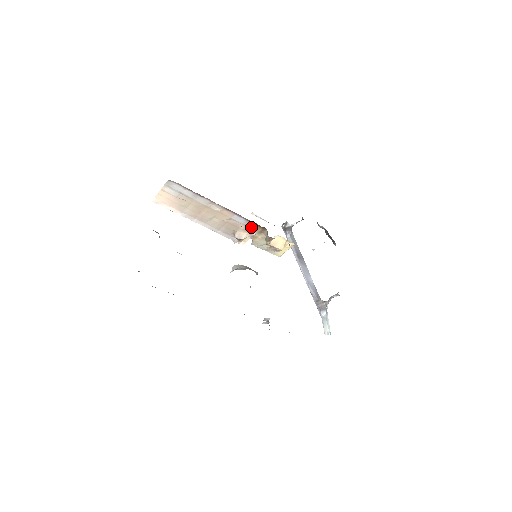
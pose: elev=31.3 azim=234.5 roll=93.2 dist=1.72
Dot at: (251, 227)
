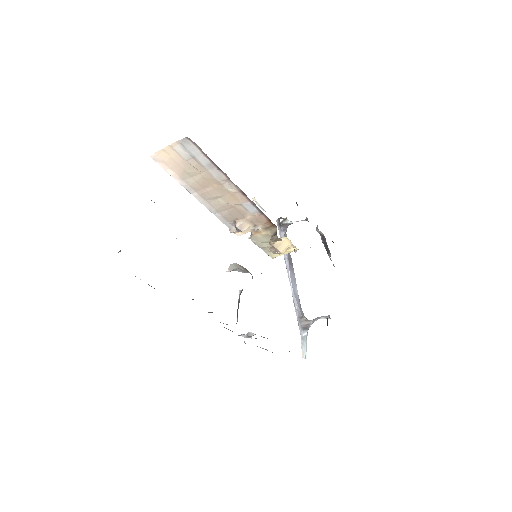
Dot at: (259, 220)
